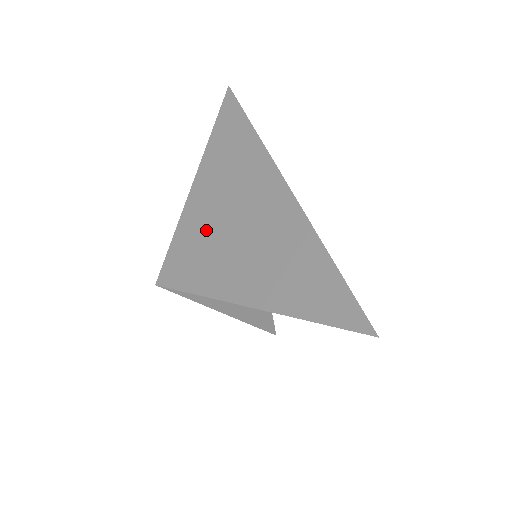
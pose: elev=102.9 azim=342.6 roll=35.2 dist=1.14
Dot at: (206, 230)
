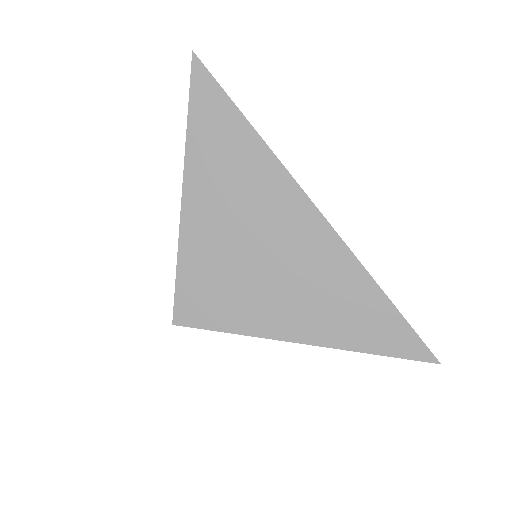
Dot at: (225, 262)
